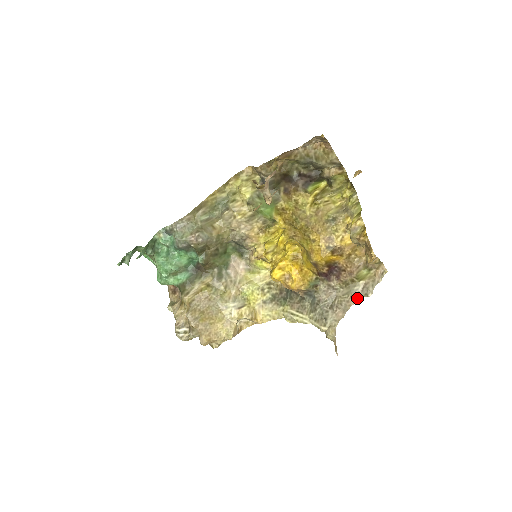
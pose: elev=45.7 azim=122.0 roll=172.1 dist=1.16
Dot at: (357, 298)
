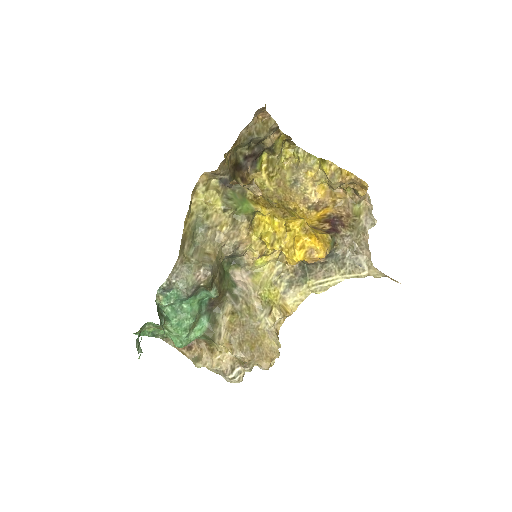
Dot at: (367, 232)
